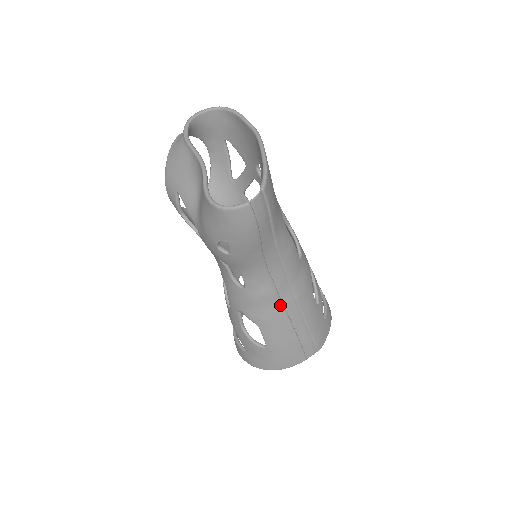
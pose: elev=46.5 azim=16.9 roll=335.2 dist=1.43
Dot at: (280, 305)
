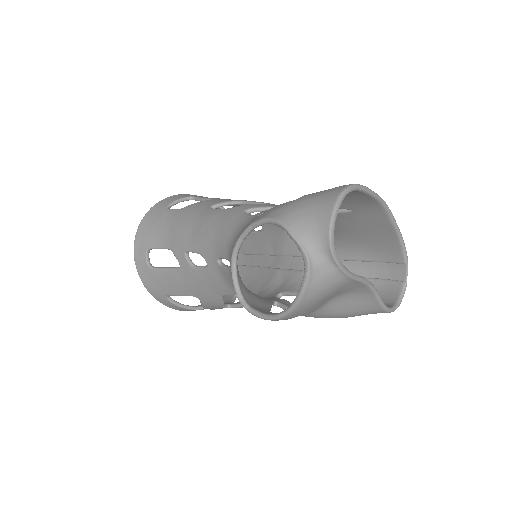
Dot at: occluded
